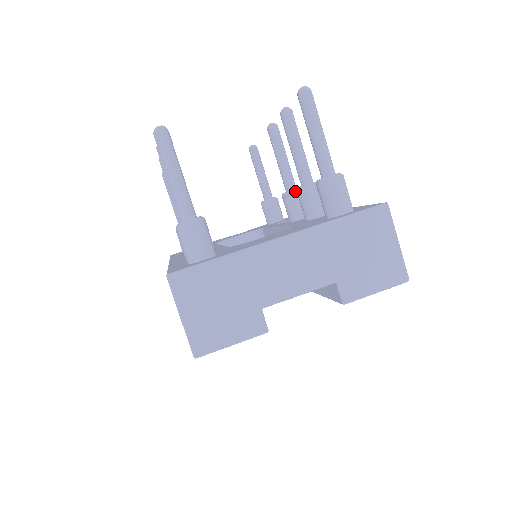
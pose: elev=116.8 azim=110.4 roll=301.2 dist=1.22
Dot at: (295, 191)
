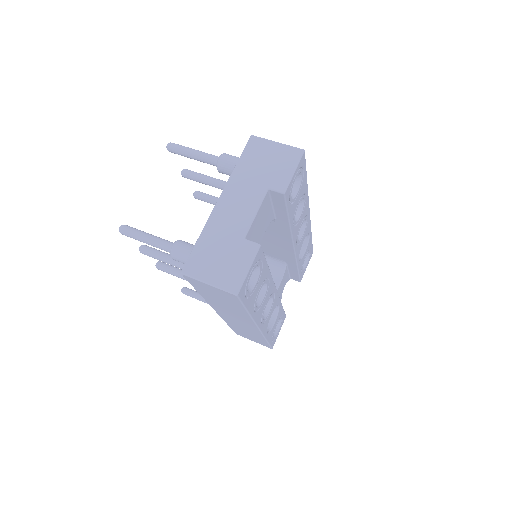
Dot at: occluded
